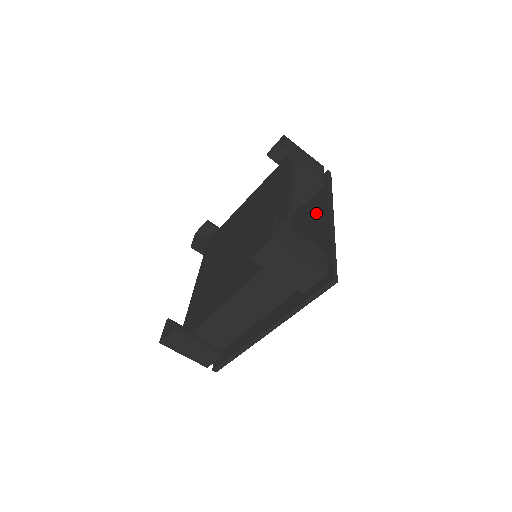
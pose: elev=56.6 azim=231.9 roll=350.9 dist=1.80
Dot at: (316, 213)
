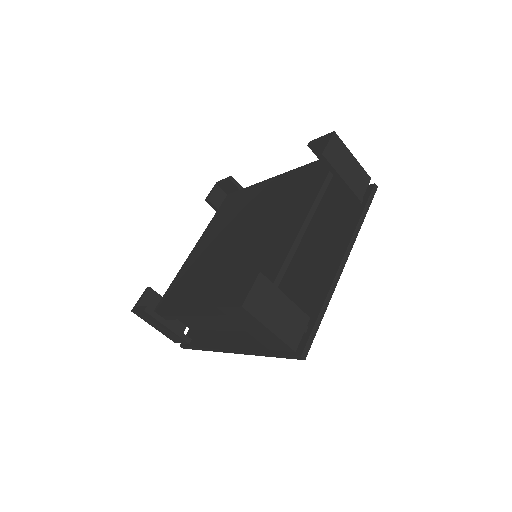
Dot at: (334, 240)
